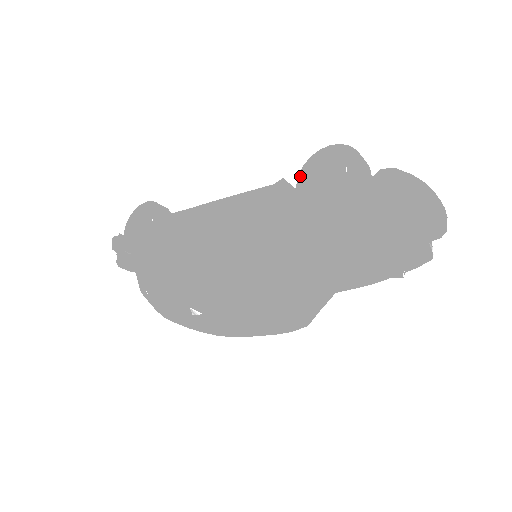
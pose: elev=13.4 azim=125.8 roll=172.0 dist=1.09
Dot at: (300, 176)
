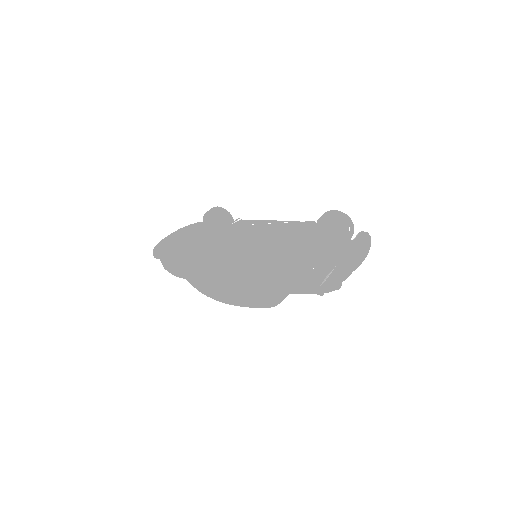
Dot at: (285, 264)
